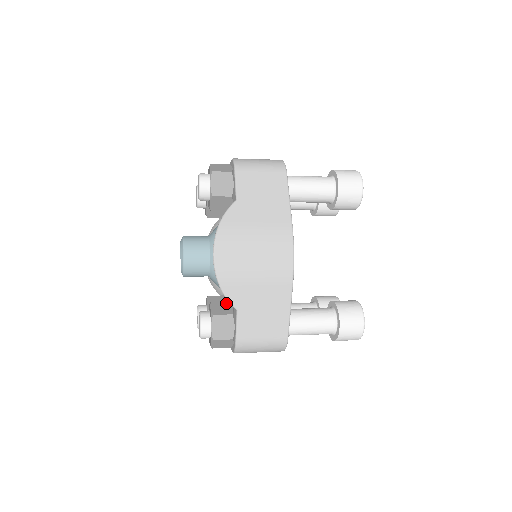
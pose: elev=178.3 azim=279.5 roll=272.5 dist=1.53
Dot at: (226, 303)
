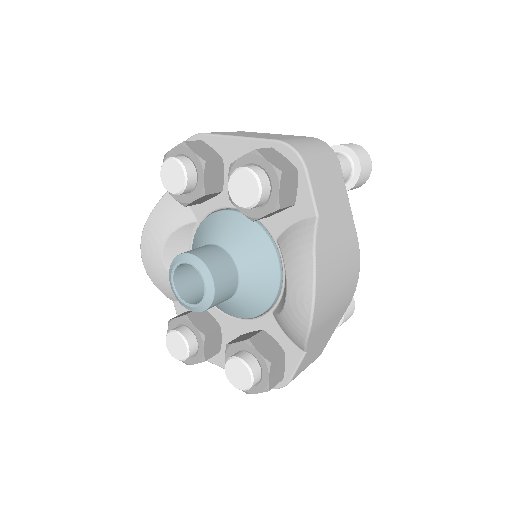
Dot at: (265, 337)
